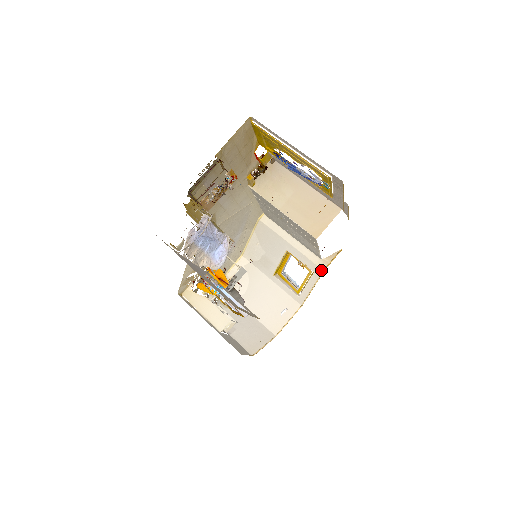
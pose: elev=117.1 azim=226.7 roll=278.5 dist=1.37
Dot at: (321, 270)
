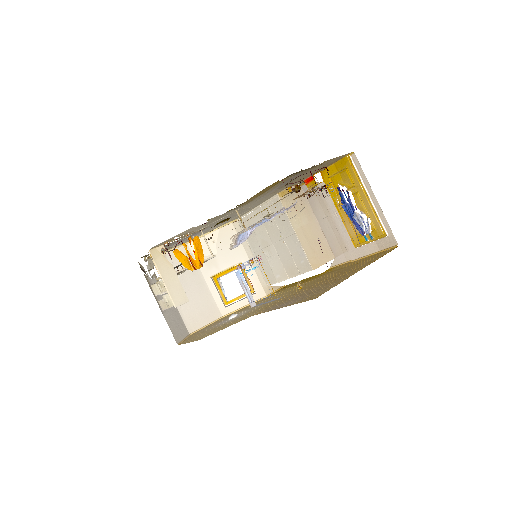
Dot at: (265, 294)
